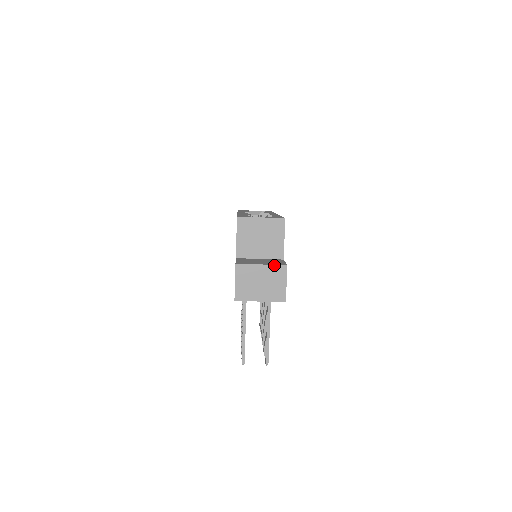
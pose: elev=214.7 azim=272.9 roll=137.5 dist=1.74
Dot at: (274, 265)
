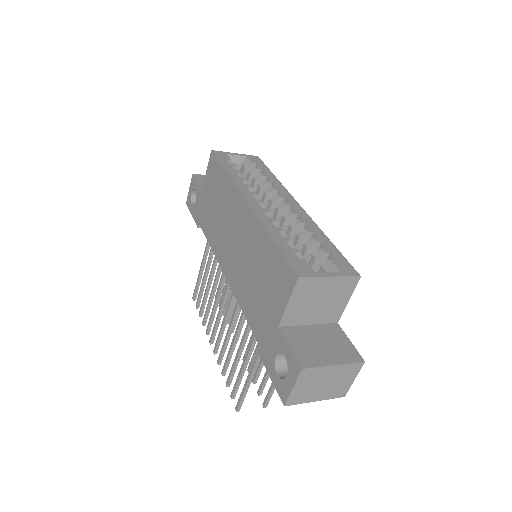
Dot at: (350, 364)
